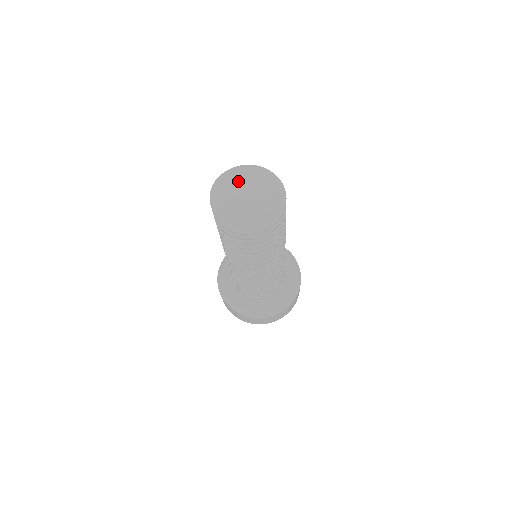
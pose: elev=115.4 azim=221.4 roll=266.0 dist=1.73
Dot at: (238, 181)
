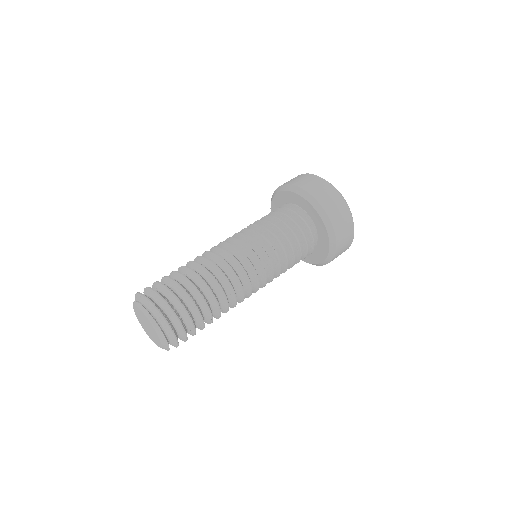
Dot at: (140, 315)
